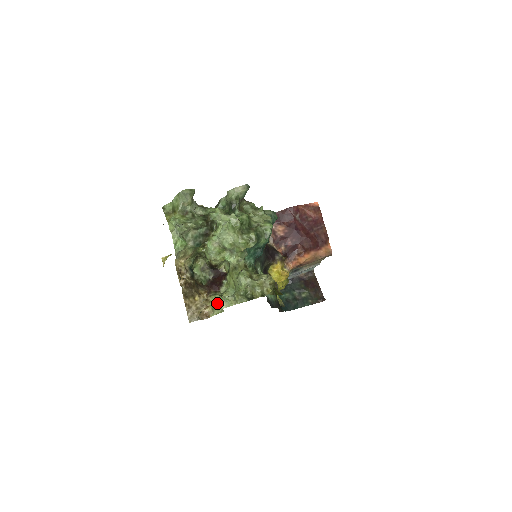
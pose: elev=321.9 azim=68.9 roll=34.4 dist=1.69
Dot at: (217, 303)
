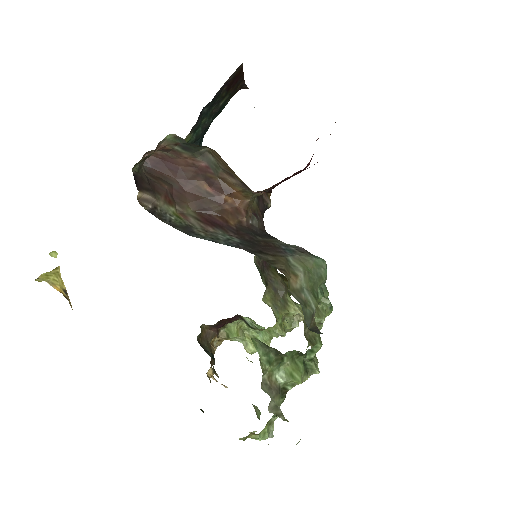
Dot at: occluded
